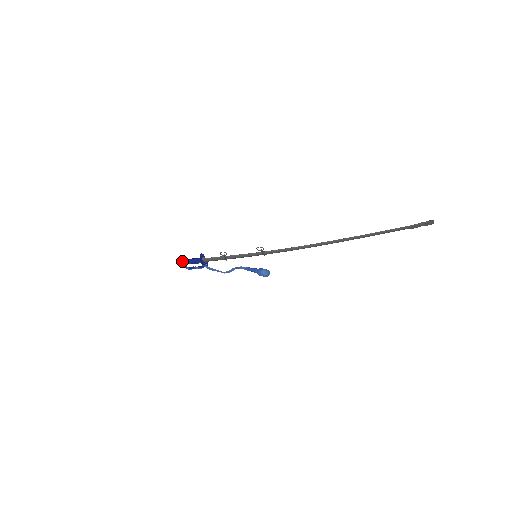
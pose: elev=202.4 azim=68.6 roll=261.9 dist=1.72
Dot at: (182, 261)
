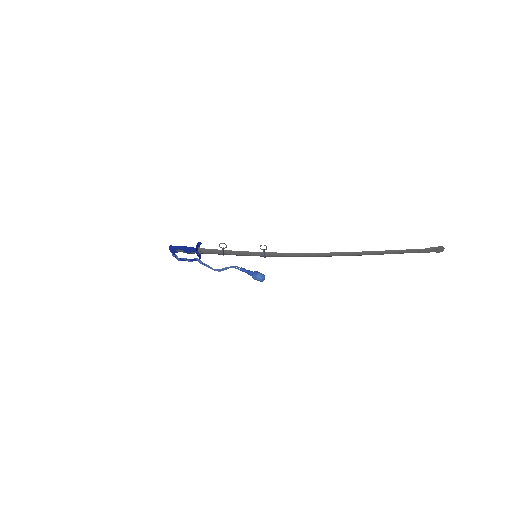
Dot at: (175, 247)
